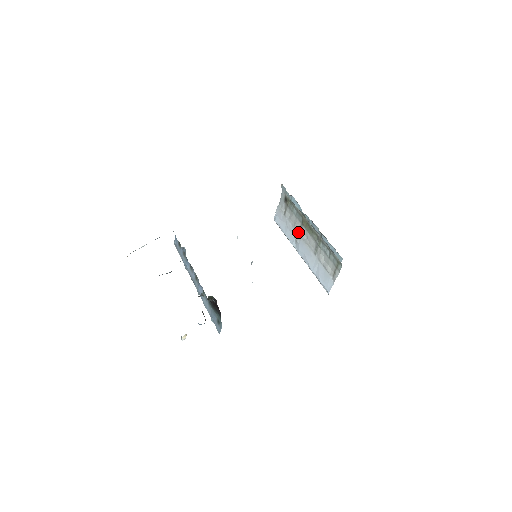
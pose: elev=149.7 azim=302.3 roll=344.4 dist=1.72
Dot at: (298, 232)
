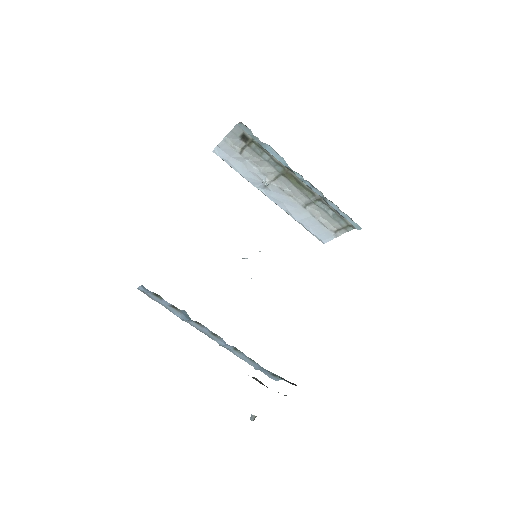
Dot at: (271, 180)
